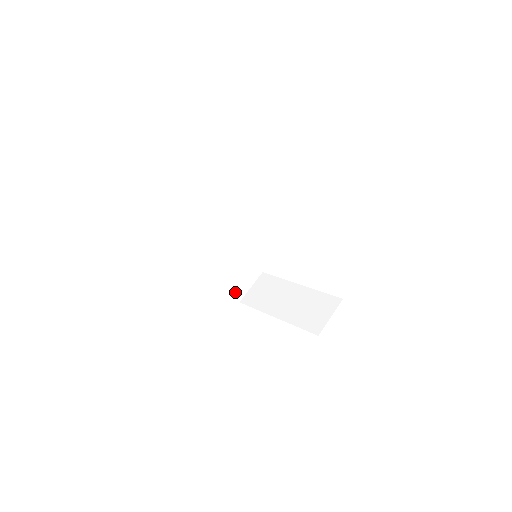
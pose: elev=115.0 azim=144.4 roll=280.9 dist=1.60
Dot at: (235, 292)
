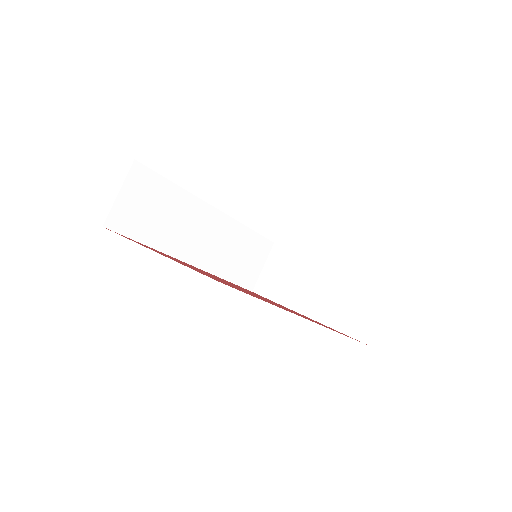
Dot at: (243, 283)
